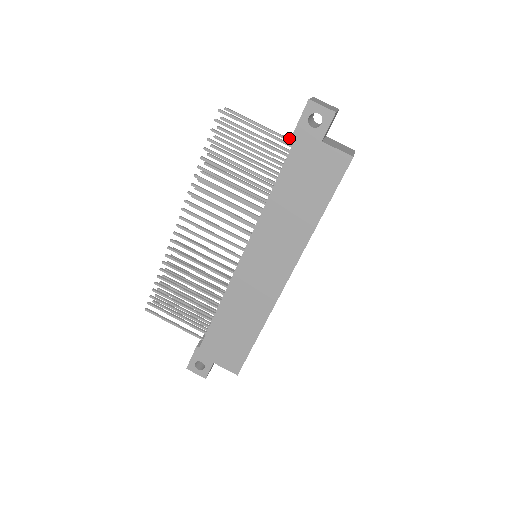
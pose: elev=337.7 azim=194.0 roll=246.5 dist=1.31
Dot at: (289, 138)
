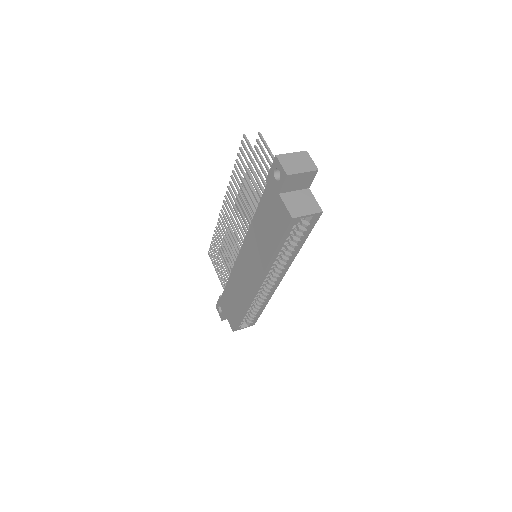
Dot at: occluded
